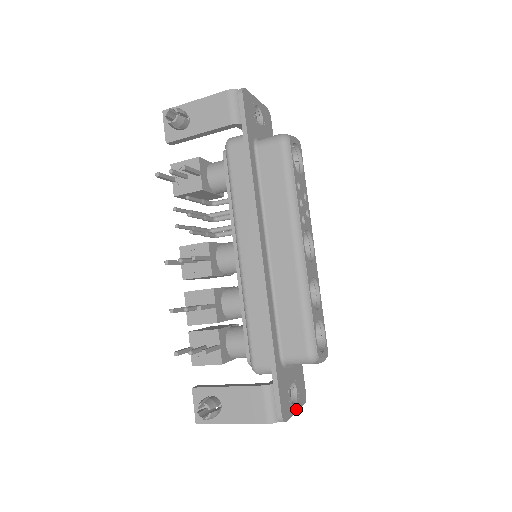
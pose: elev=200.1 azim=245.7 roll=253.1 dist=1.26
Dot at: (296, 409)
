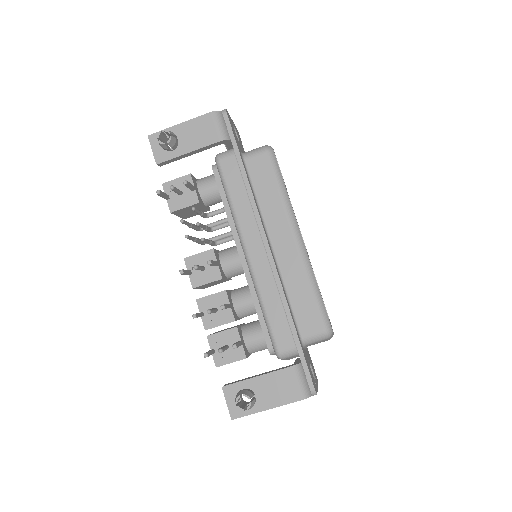
Dot at: (317, 385)
